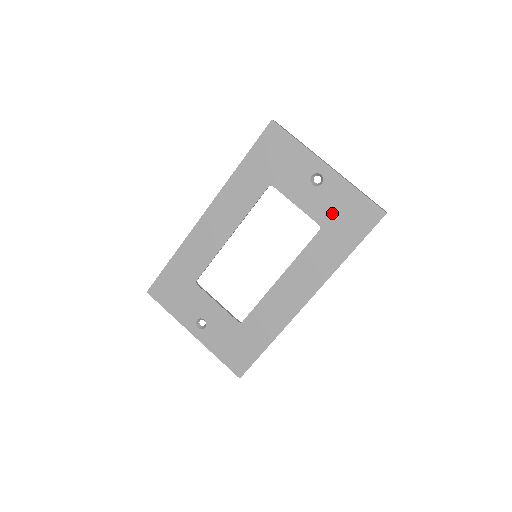
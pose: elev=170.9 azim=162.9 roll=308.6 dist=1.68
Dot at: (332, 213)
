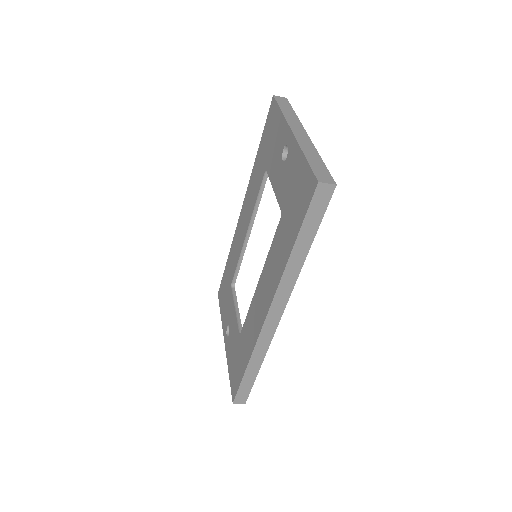
Dot at: (288, 193)
